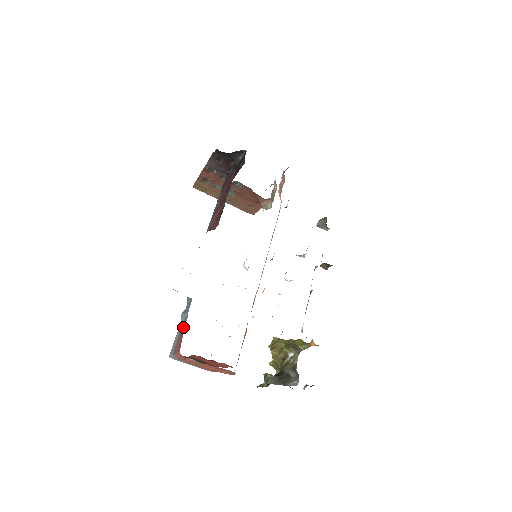
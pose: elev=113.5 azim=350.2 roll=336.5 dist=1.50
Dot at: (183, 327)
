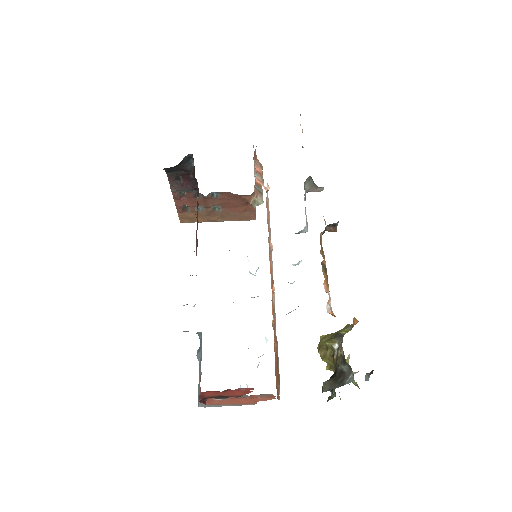
Dot at: (200, 367)
